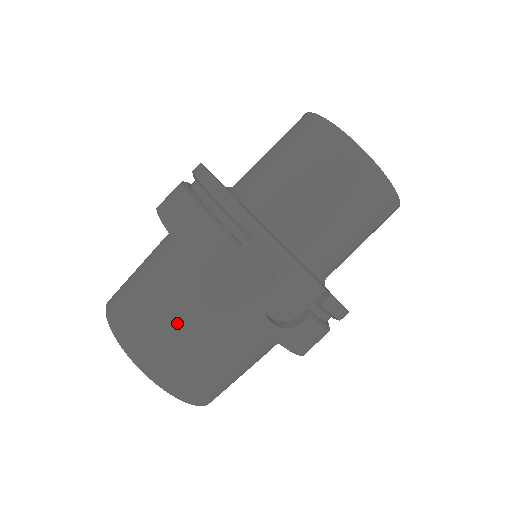
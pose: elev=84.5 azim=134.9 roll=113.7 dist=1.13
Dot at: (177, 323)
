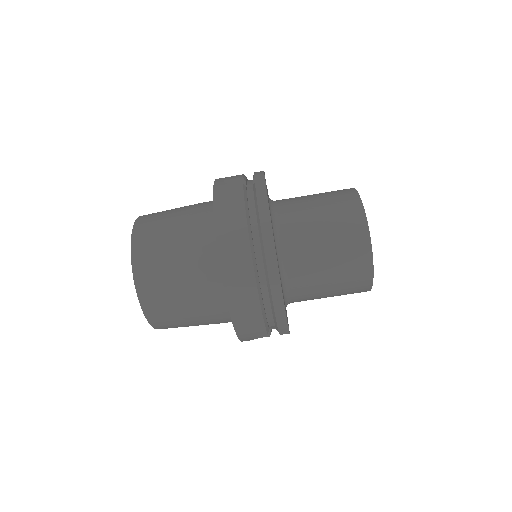
Dot at: (189, 312)
